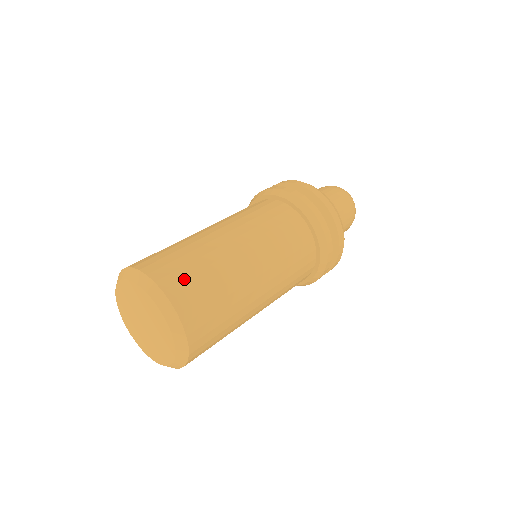
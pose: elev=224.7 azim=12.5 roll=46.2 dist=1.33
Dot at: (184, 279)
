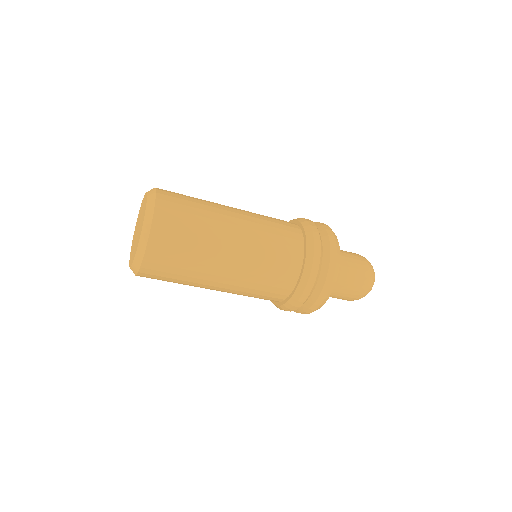
Dot at: (174, 218)
